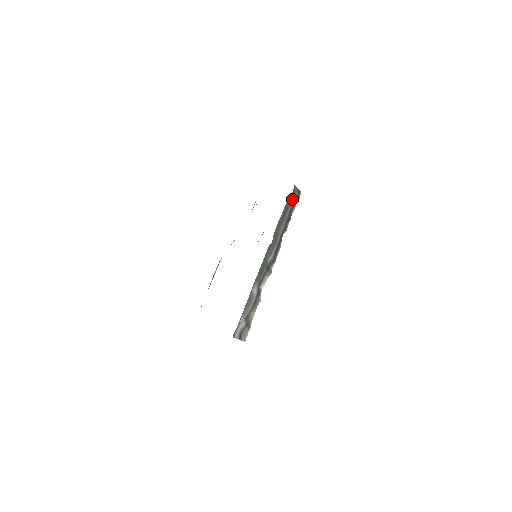
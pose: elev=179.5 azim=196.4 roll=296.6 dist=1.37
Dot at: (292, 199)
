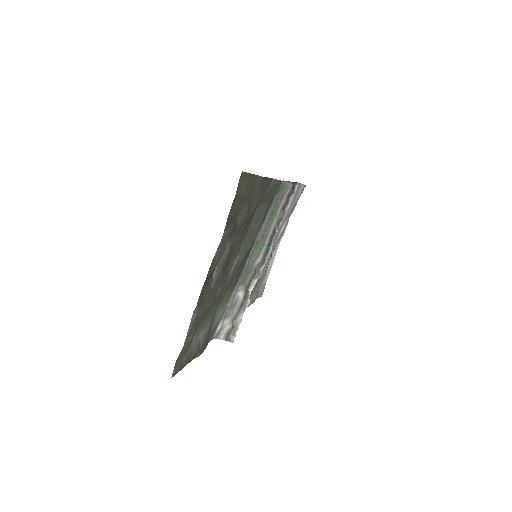
Dot at: (283, 196)
